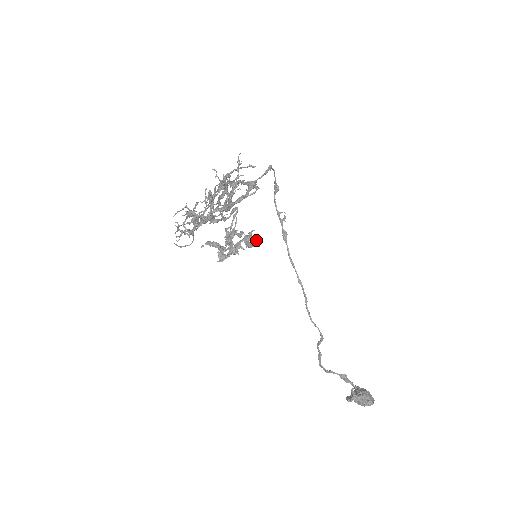
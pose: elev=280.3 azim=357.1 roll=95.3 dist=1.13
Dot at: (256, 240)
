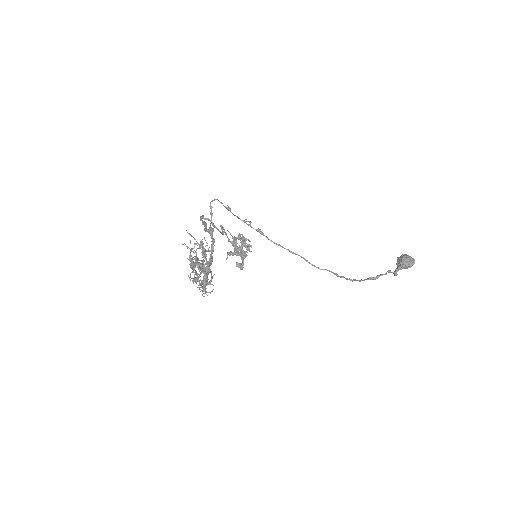
Dot at: (248, 246)
